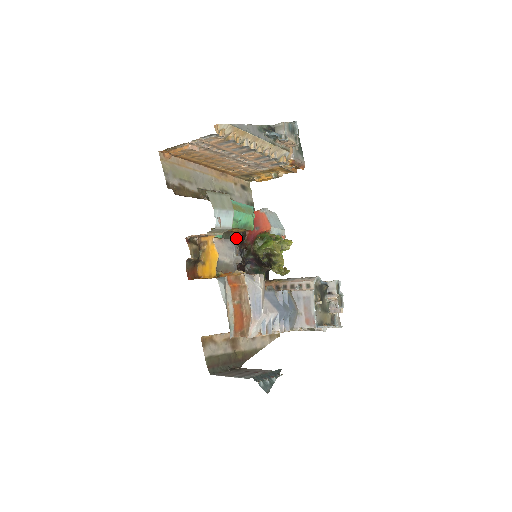
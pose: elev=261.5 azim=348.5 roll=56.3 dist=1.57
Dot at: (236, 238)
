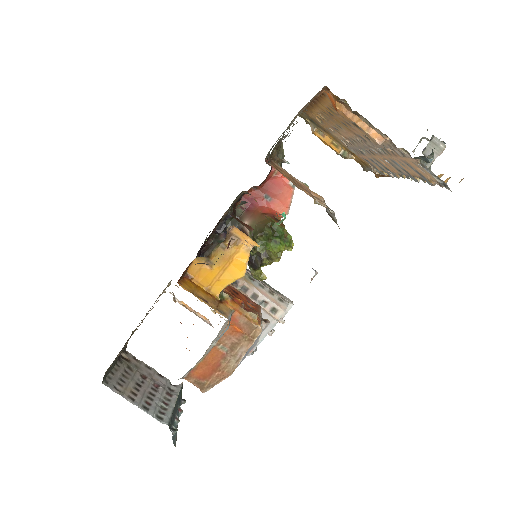
Dot at: occluded
